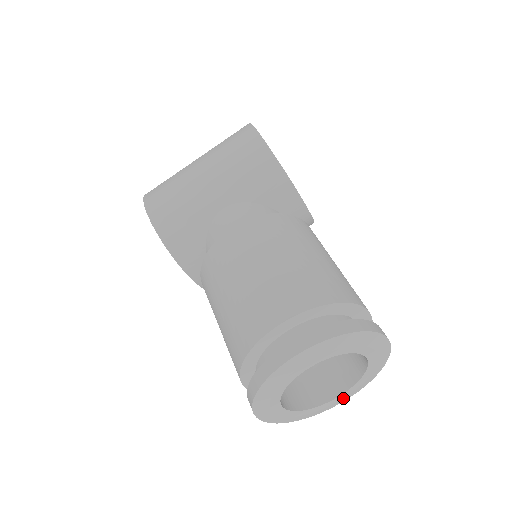
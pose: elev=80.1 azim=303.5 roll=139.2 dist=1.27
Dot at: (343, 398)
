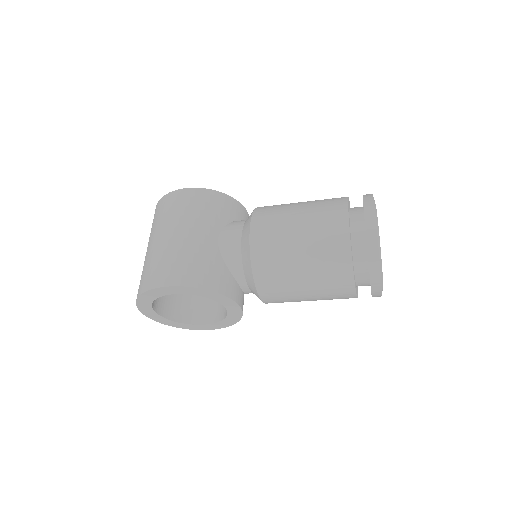
Dot at: occluded
